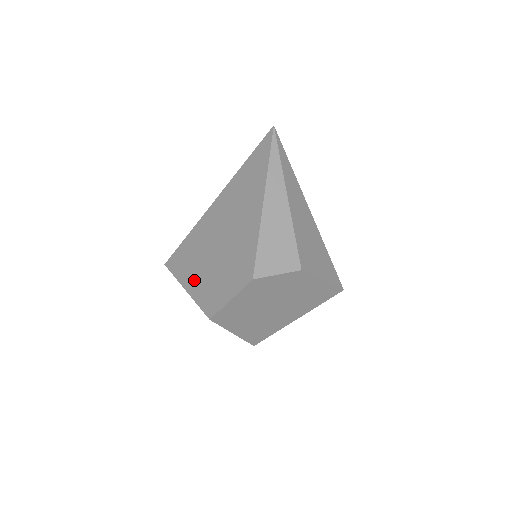
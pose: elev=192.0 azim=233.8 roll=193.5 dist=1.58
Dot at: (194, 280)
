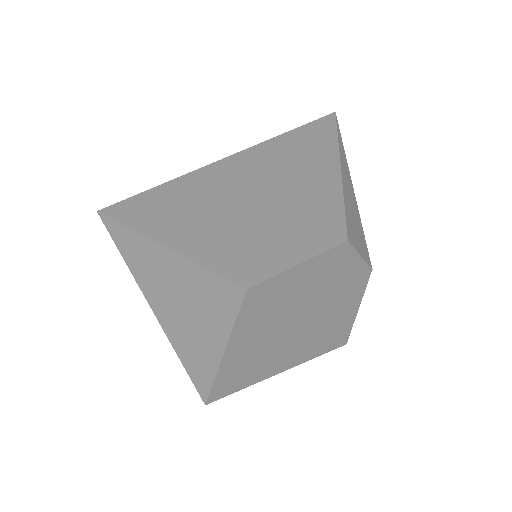
Dot at: (192, 234)
